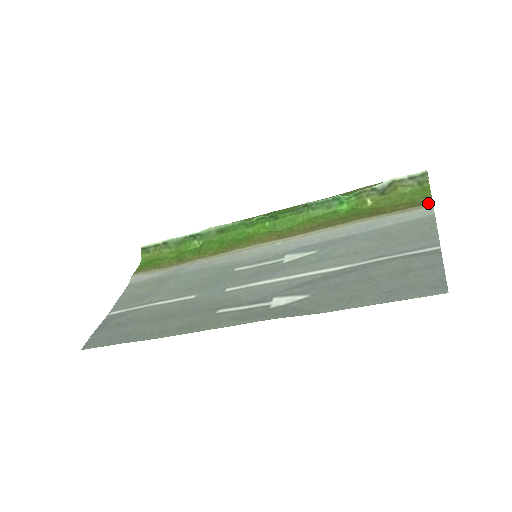
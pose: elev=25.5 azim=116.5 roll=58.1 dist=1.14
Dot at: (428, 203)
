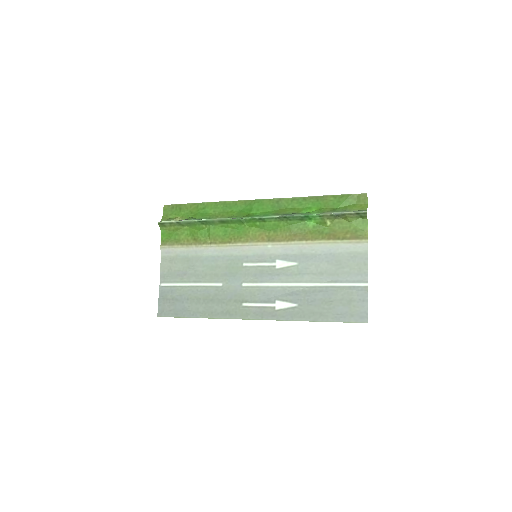
Dot at: (365, 239)
